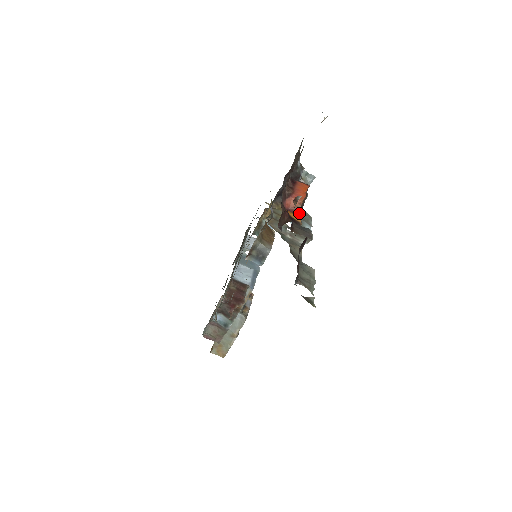
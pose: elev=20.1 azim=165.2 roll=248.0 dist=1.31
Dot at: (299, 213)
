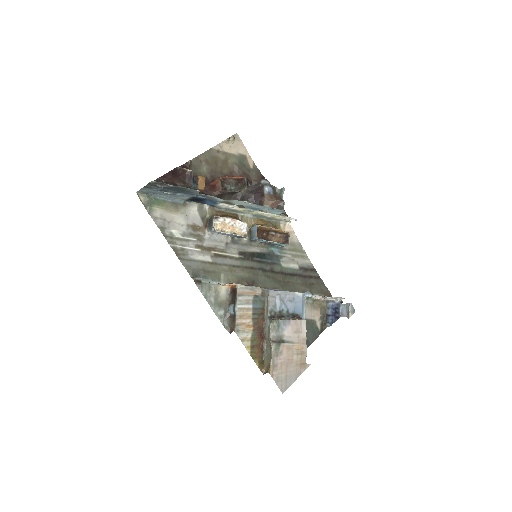
Dot at: (221, 184)
